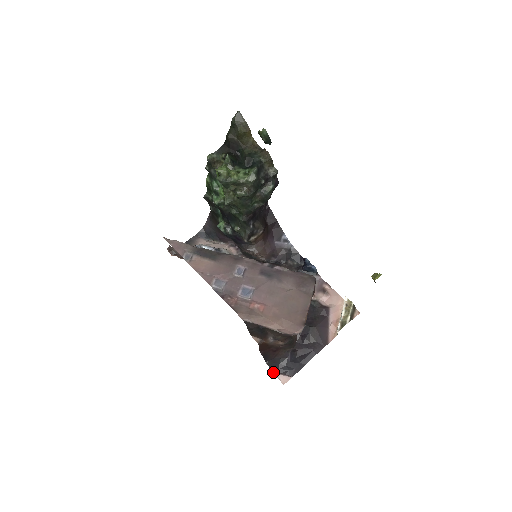
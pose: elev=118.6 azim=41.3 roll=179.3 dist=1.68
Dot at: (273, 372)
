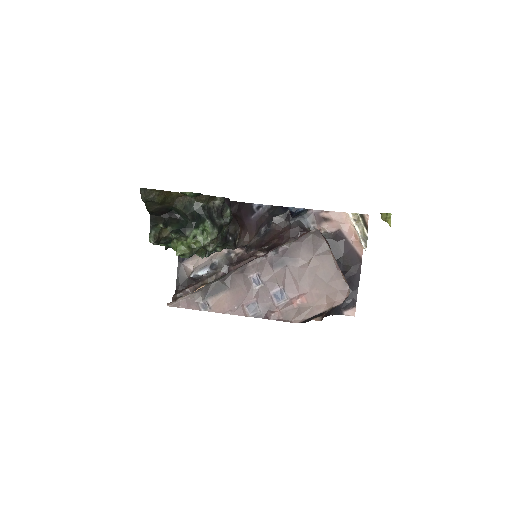
Dot at: occluded
